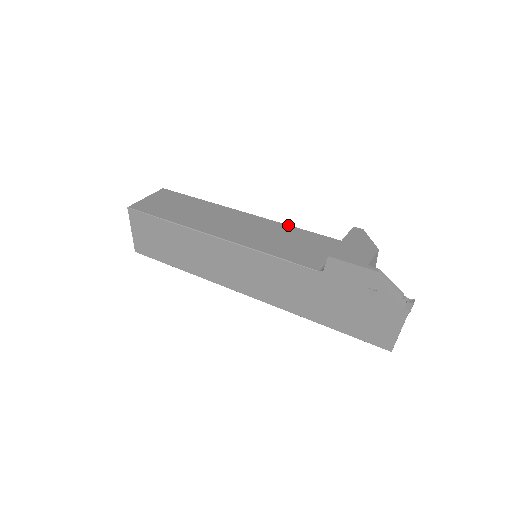
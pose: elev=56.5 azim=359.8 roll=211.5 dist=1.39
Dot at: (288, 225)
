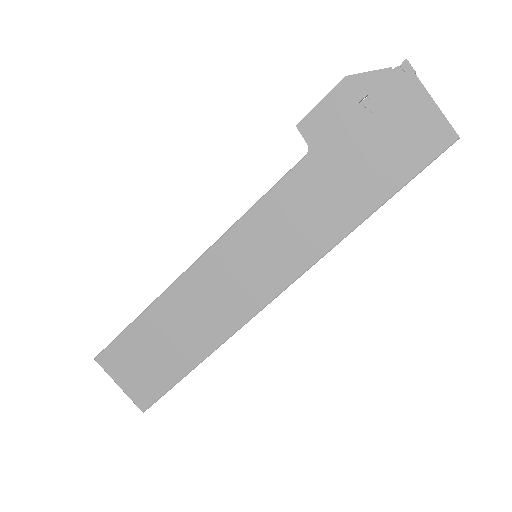
Dot at: occluded
